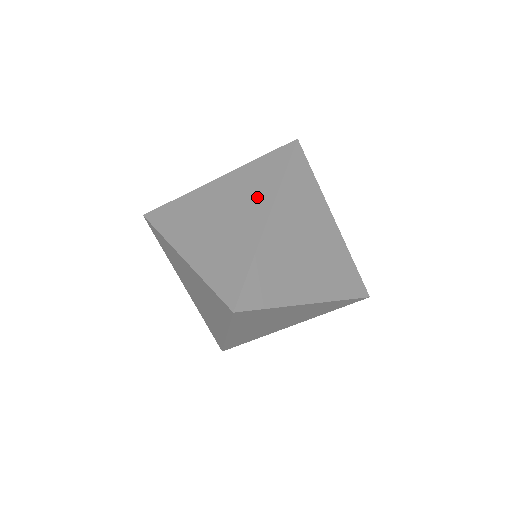
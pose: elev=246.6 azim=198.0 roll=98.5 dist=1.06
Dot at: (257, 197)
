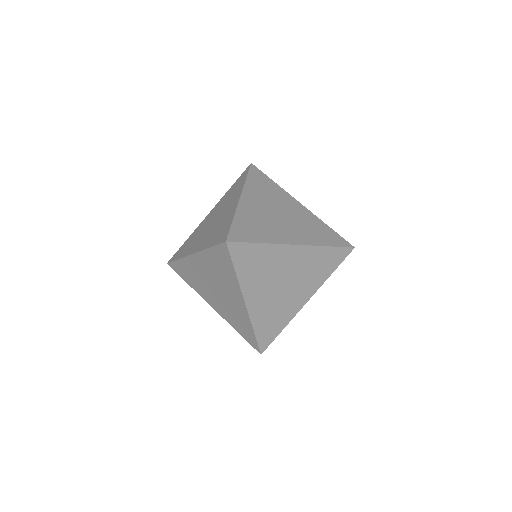
Dot at: (311, 282)
